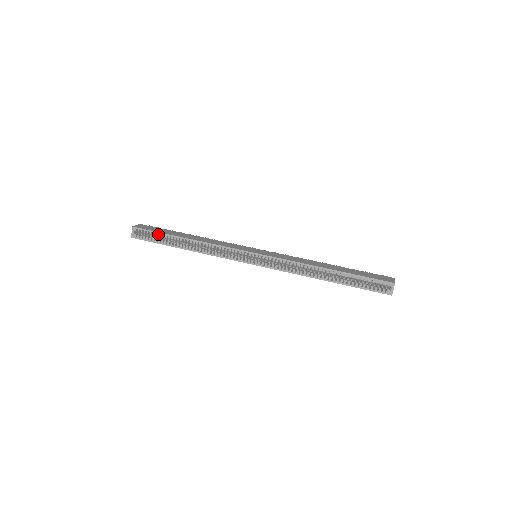
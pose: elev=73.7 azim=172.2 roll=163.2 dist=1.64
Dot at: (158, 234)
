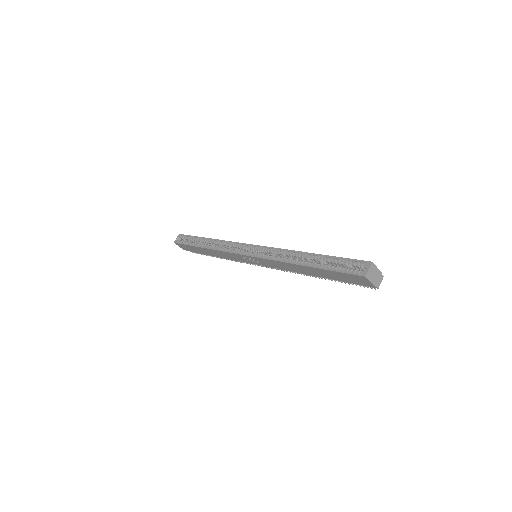
Dot at: occluded
